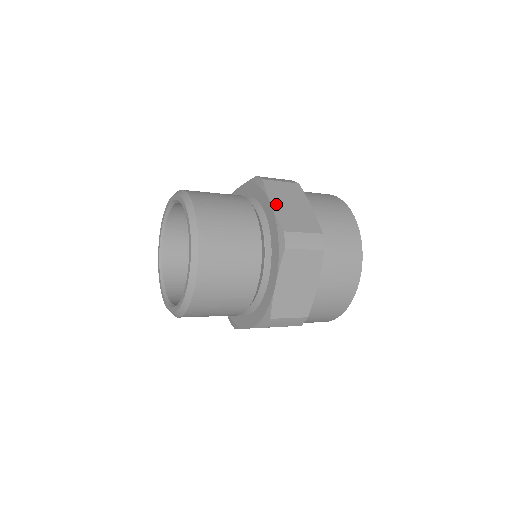
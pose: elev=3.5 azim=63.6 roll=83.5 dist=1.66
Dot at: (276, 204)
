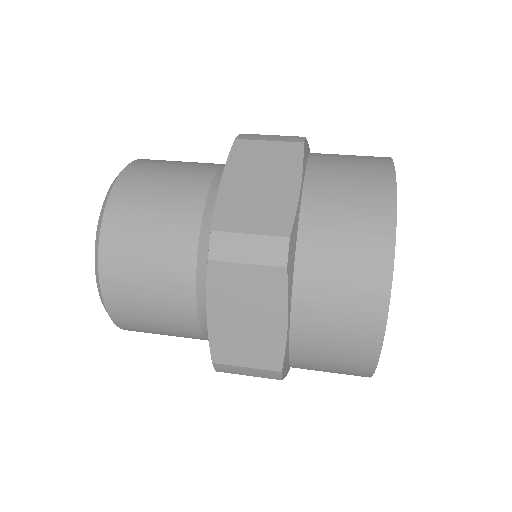
Dot at: (216, 315)
